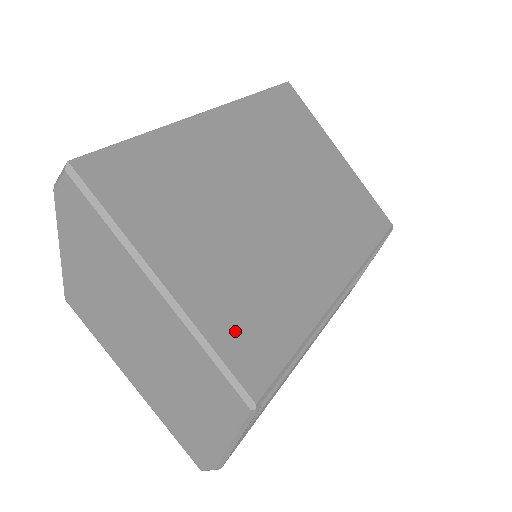
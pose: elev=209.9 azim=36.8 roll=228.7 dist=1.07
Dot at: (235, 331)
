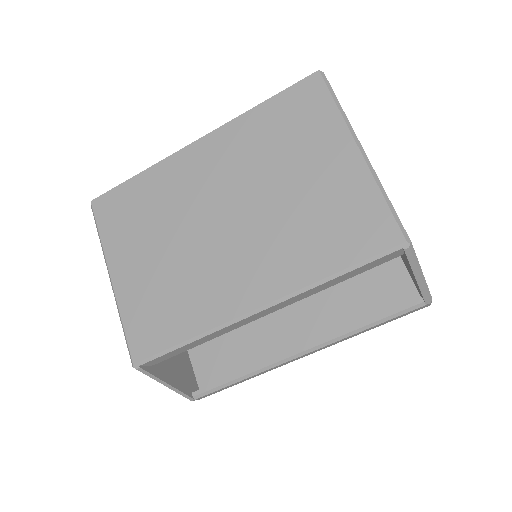
Dot at: (140, 315)
